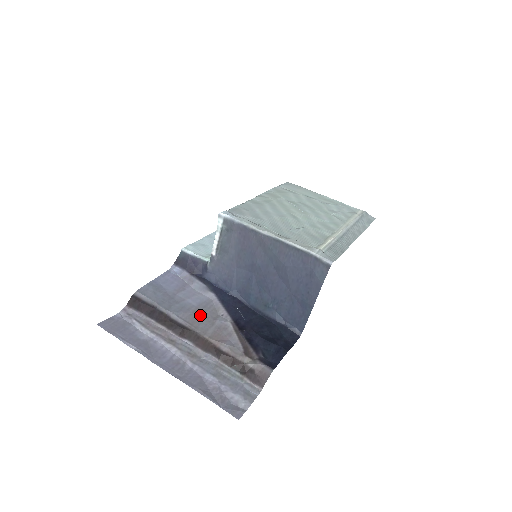
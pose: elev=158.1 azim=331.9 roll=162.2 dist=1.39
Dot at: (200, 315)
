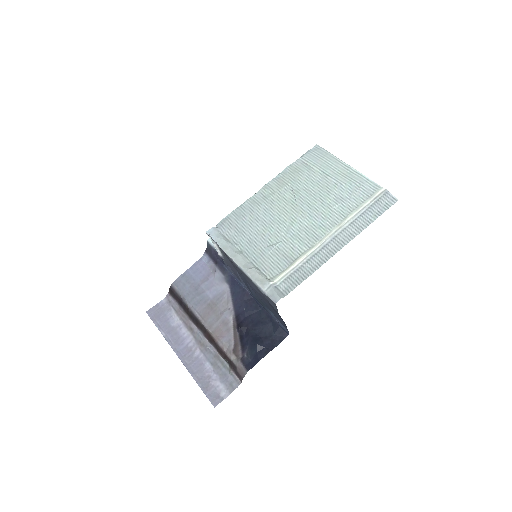
Dot at: (211, 309)
